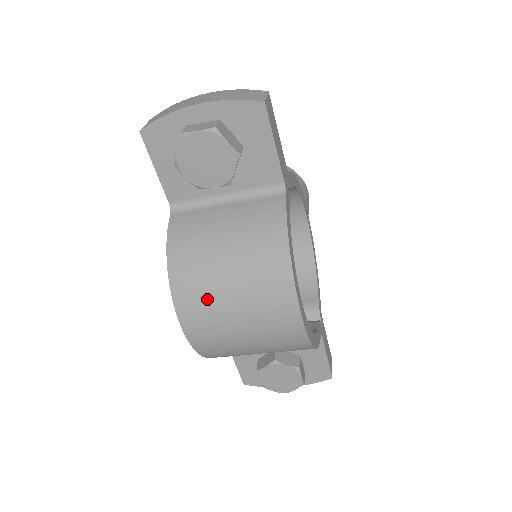
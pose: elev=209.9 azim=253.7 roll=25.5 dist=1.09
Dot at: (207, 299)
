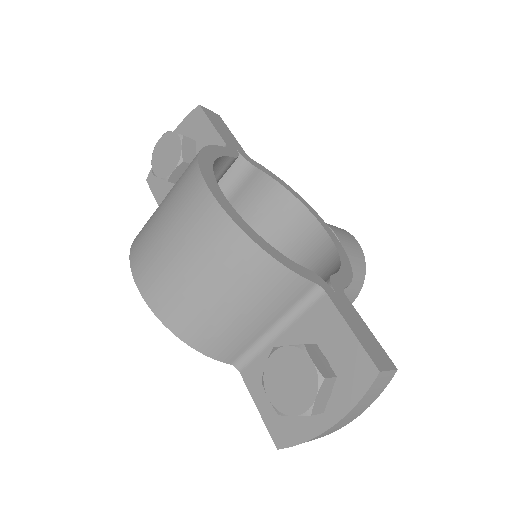
Dot at: (148, 232)
